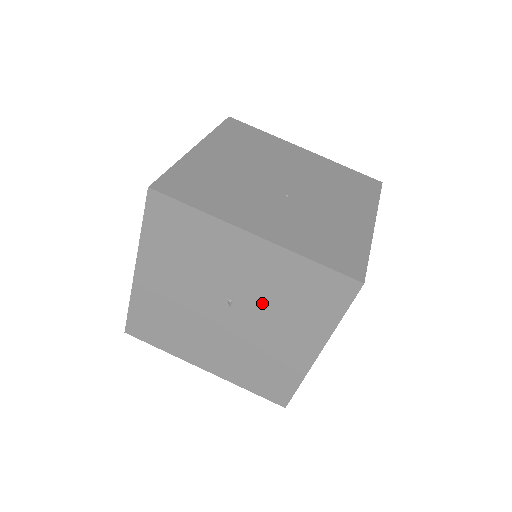
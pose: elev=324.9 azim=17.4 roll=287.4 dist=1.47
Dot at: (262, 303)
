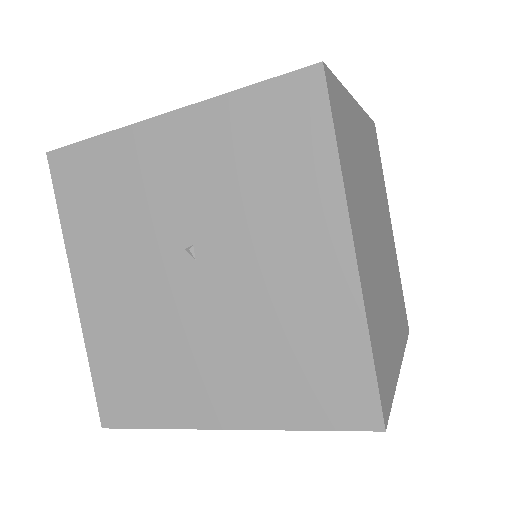
Dot at: (227, 216)
